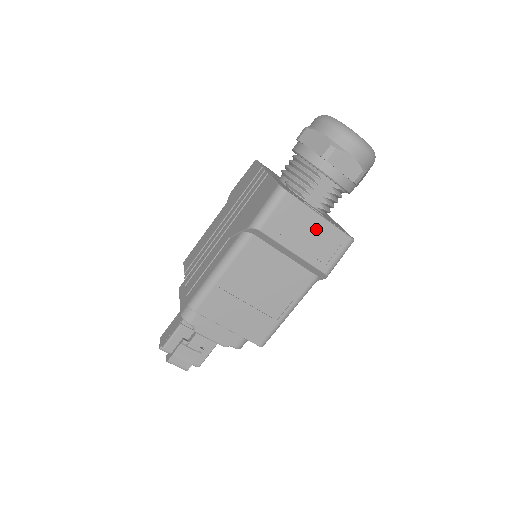
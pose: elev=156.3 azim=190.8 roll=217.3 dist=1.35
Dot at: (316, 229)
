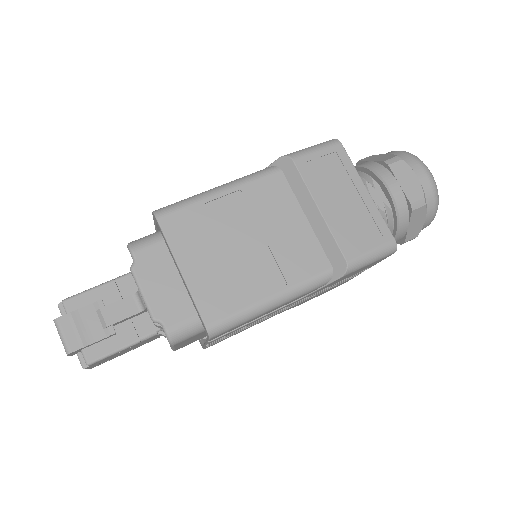
Dot at: (357, 201)
